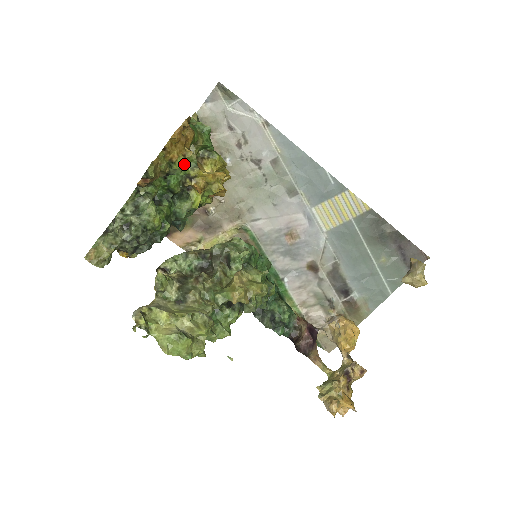
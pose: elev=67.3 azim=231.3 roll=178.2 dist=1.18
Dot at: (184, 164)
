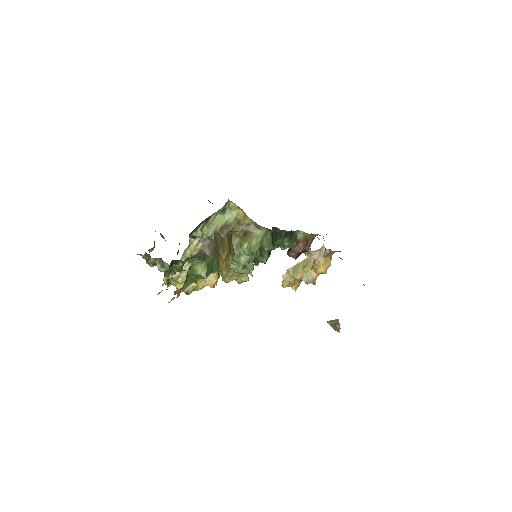
Dot at: occluded
